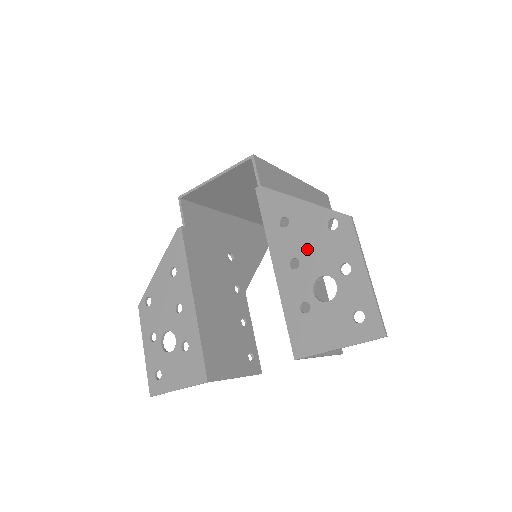
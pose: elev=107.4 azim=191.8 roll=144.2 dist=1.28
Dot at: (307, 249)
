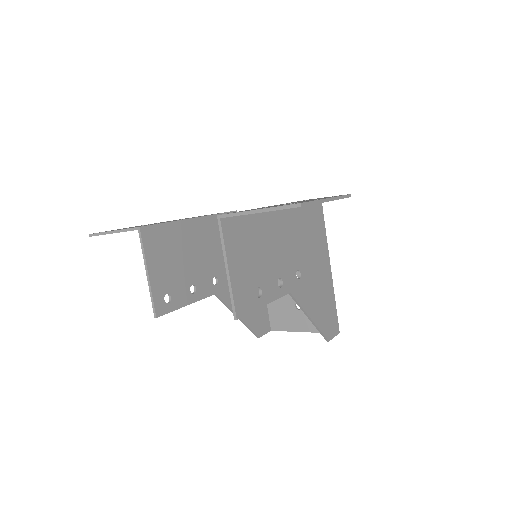
Dot at: occluded
